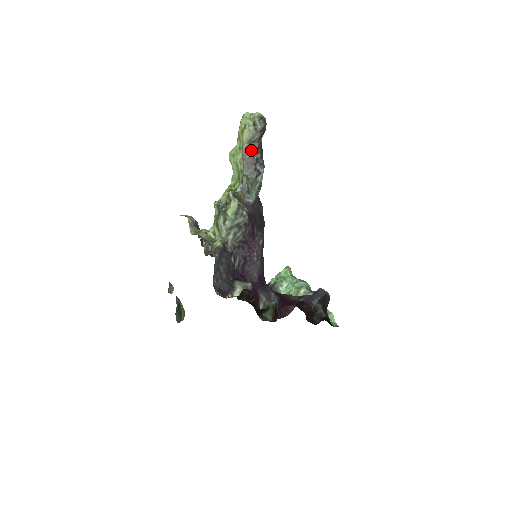
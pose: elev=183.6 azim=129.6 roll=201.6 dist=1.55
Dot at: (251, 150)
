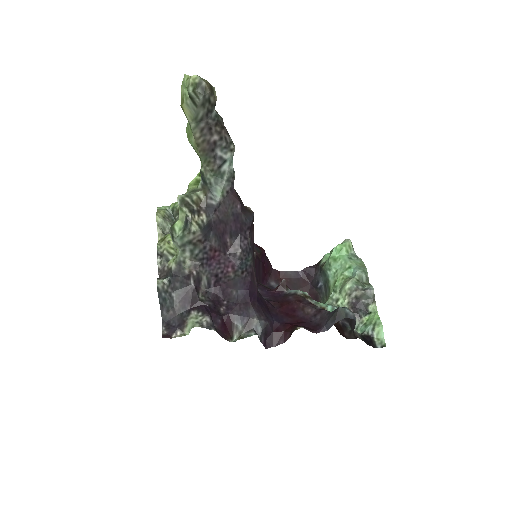
Dot at: (202, 131)
